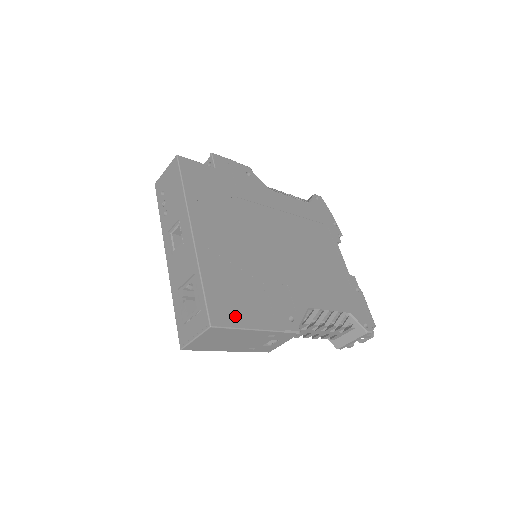
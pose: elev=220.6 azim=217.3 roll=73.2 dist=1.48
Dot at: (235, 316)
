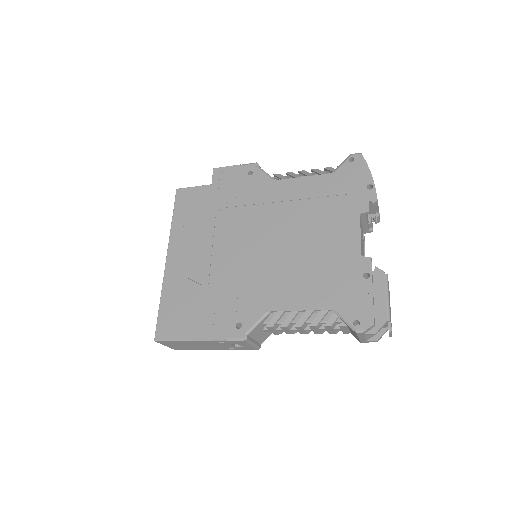
Dot at: (178, 330)
